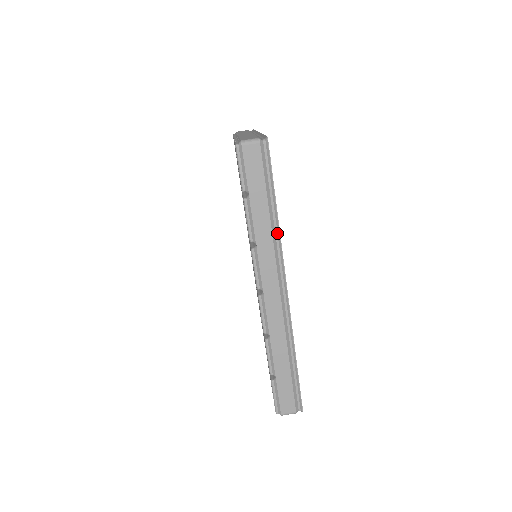
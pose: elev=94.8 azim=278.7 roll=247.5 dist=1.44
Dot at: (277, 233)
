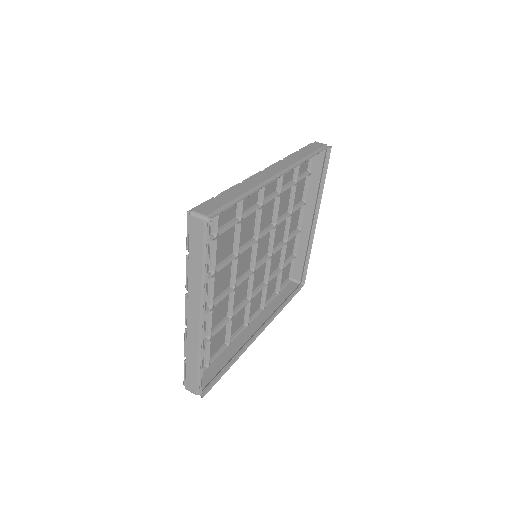
Dot at: (303, 162)
